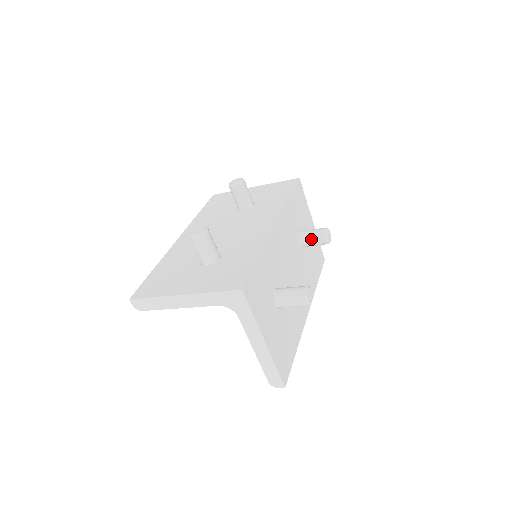
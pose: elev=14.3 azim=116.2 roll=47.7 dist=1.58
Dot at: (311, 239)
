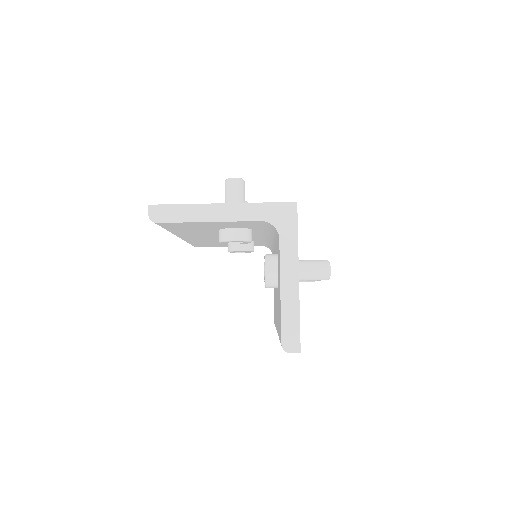
Dot at: occluded
